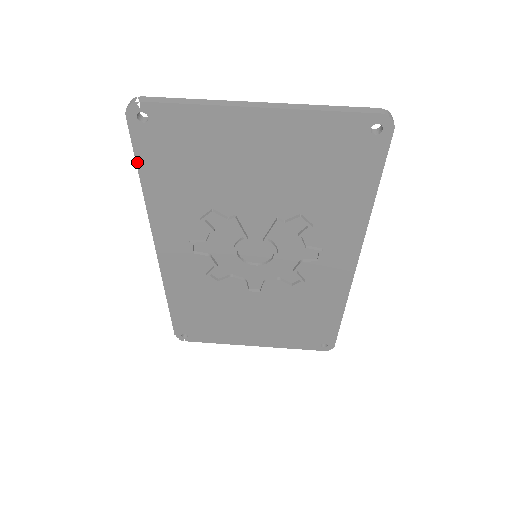
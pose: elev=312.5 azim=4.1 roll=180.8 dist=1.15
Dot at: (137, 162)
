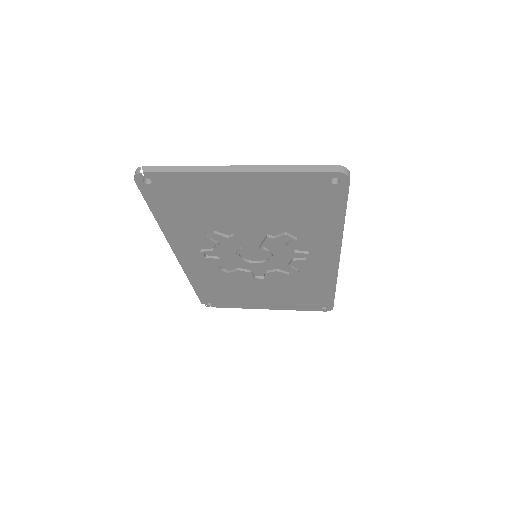
Dot at: (149, 206)
